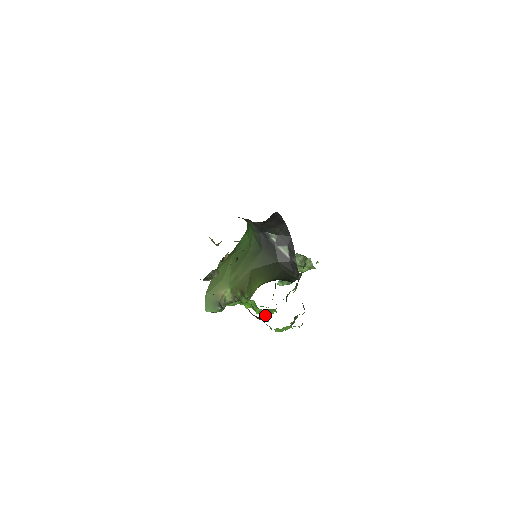
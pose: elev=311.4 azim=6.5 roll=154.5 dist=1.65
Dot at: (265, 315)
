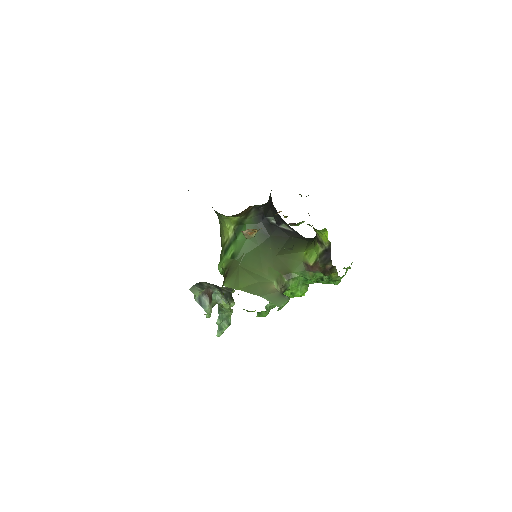
Dot at: occluded
